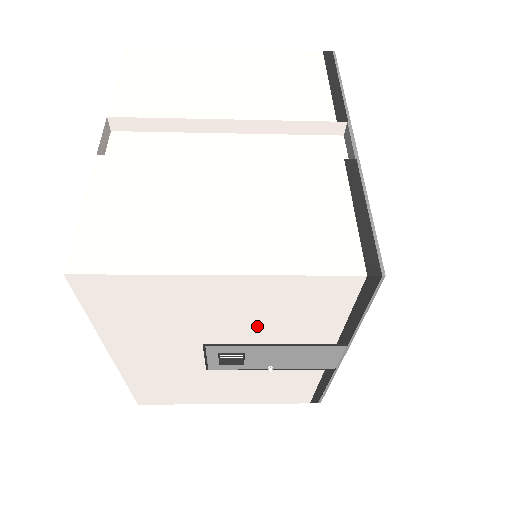
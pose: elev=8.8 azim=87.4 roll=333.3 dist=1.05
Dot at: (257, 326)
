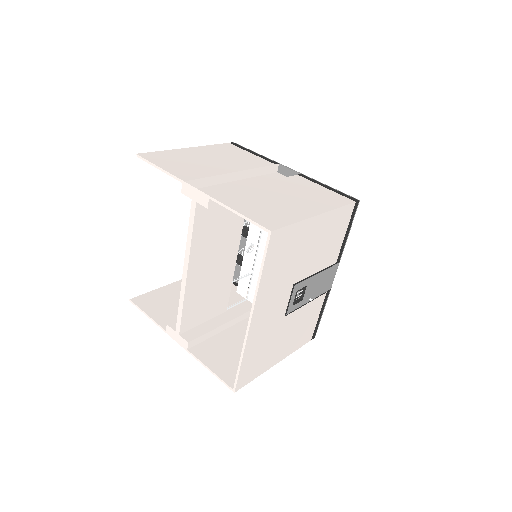
Dot at: (317, 256)
